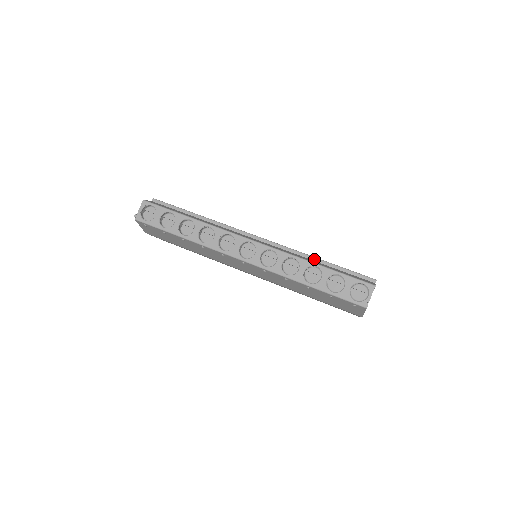
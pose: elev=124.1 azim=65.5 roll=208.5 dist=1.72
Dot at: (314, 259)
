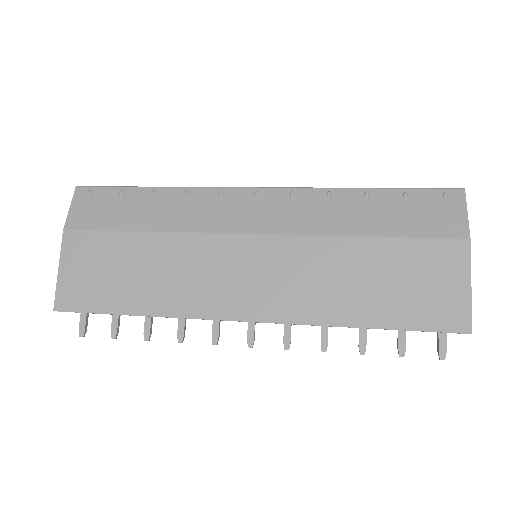
Dot at: occluded
